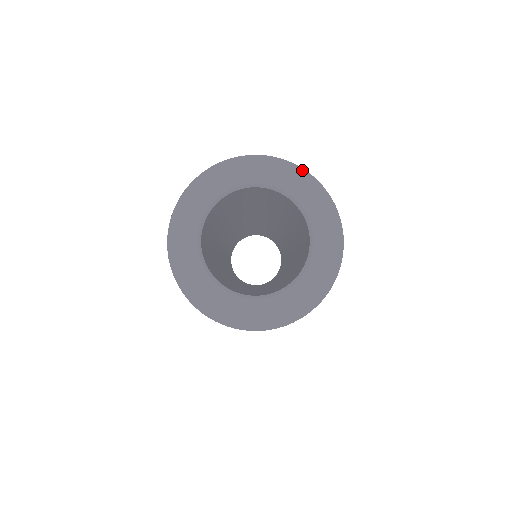
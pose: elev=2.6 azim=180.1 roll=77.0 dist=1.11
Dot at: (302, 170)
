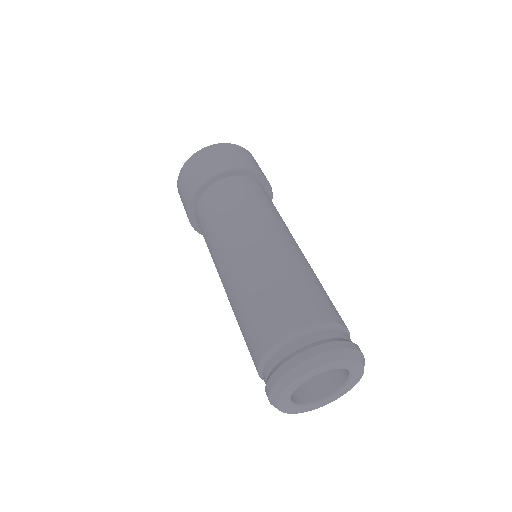
Dot at: (364, 361)
